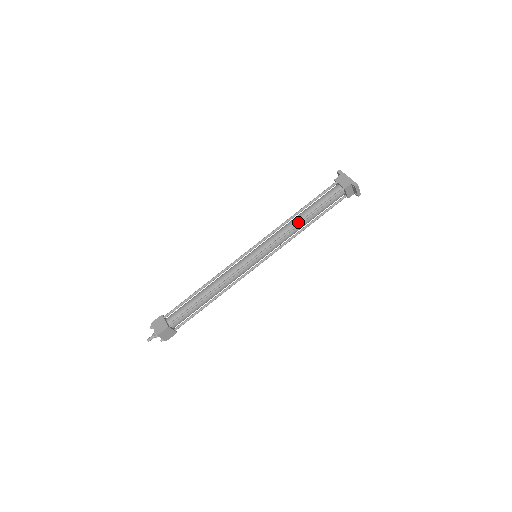
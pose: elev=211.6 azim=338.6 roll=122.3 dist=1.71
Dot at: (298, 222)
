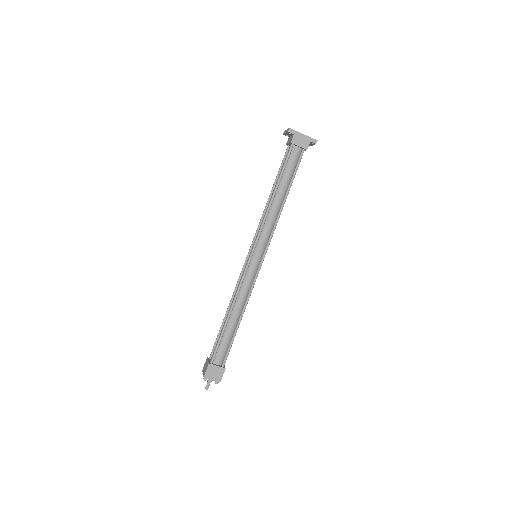
Dot at: (282, 205)
